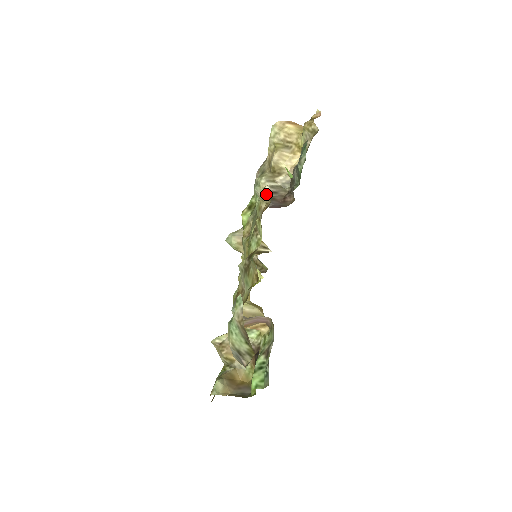
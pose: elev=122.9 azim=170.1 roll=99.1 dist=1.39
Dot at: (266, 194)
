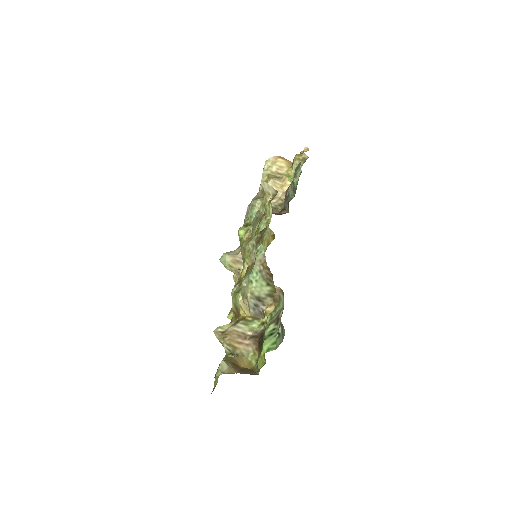
Dot at: occluded
